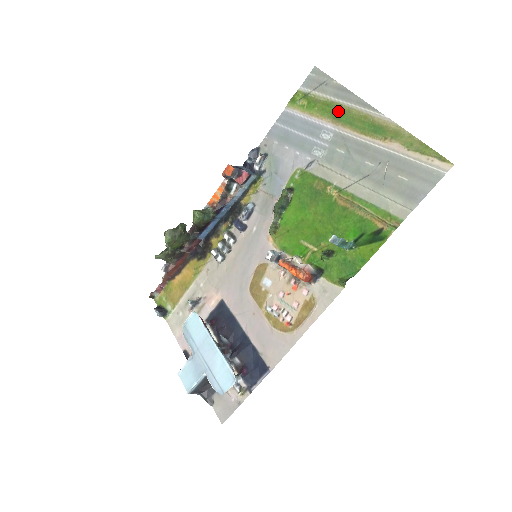
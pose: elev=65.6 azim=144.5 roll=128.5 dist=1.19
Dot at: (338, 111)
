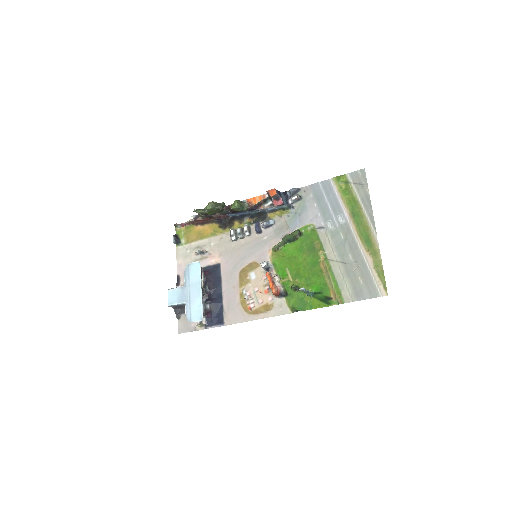
Dot at: (357, 211)
